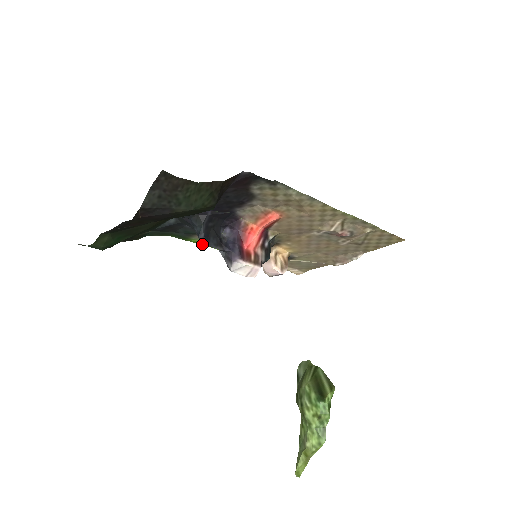
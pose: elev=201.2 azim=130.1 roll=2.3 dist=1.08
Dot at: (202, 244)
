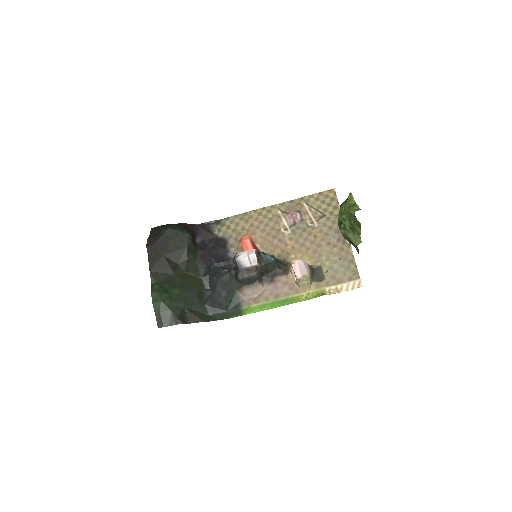
Dot at: (256, 311)
